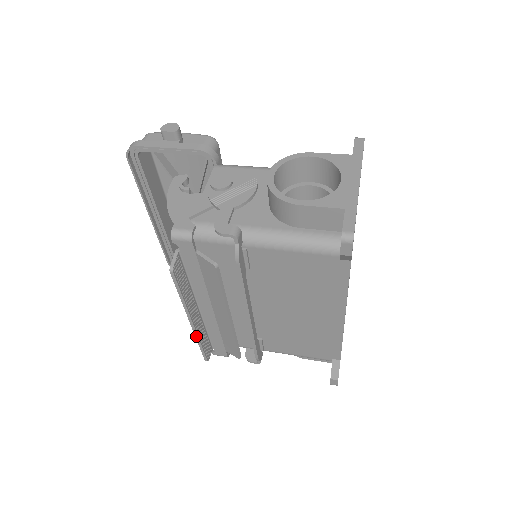
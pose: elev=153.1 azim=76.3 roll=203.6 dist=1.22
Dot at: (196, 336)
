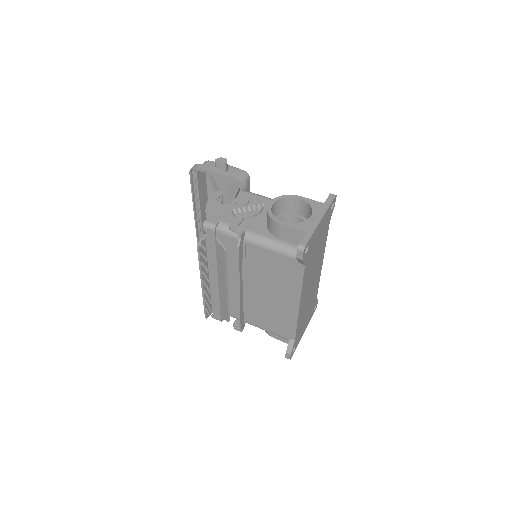
Dot at: (203, 296)
